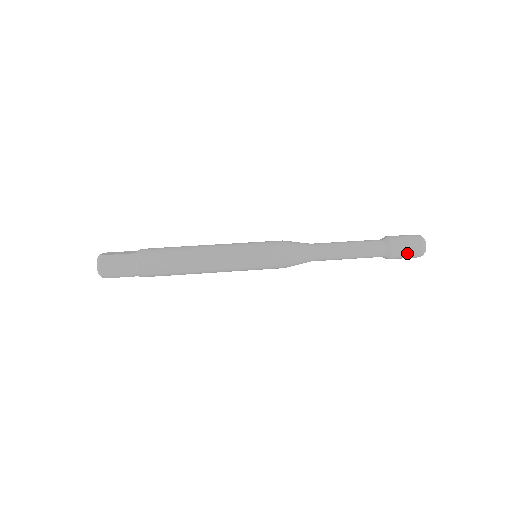
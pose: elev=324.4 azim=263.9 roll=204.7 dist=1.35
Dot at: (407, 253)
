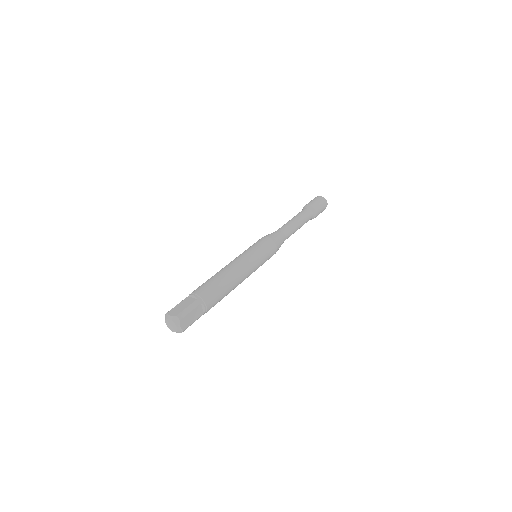
Dot at: (322, 211)
